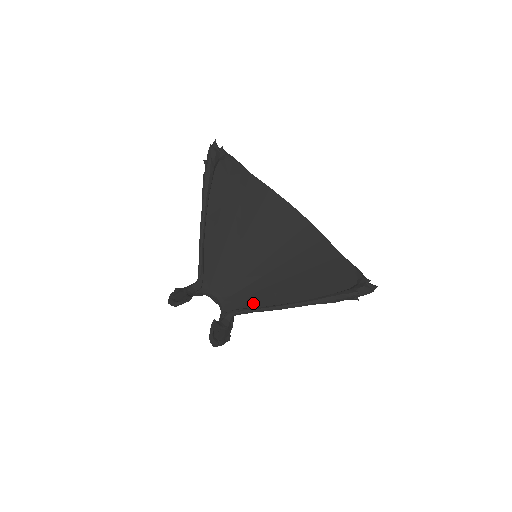
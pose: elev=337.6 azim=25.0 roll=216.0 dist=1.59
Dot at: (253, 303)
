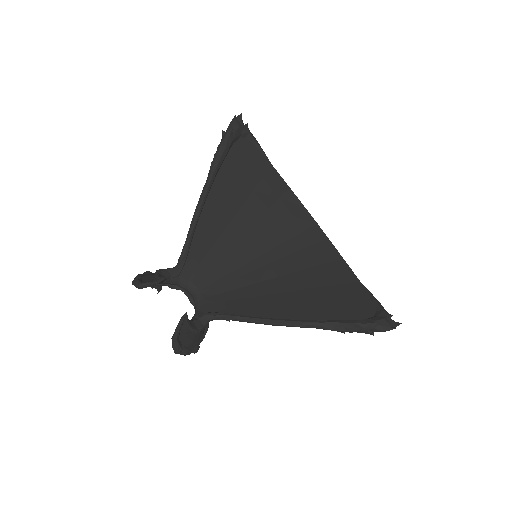
Dot at: (239, 310)
